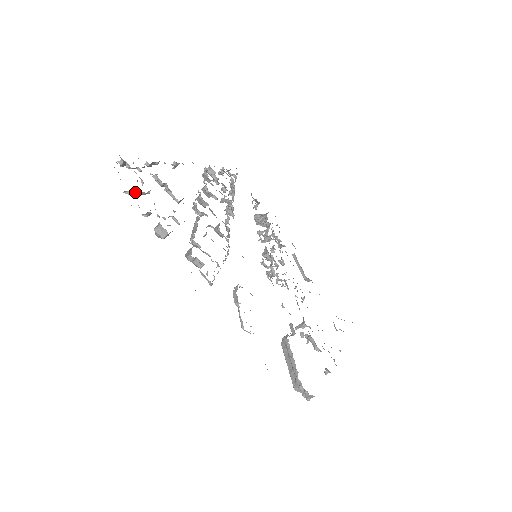
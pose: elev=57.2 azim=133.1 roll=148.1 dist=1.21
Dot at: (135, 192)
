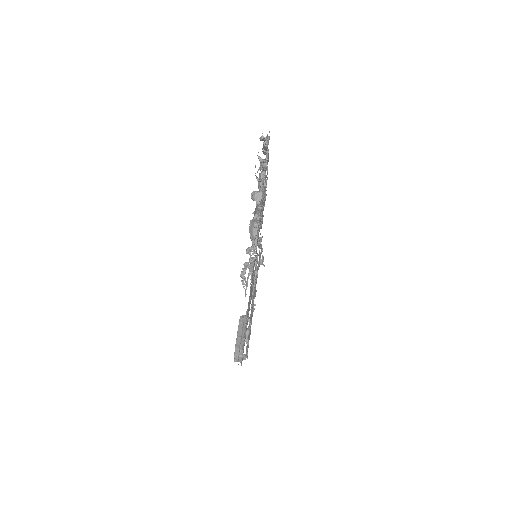
Dot at: (263, 162)
